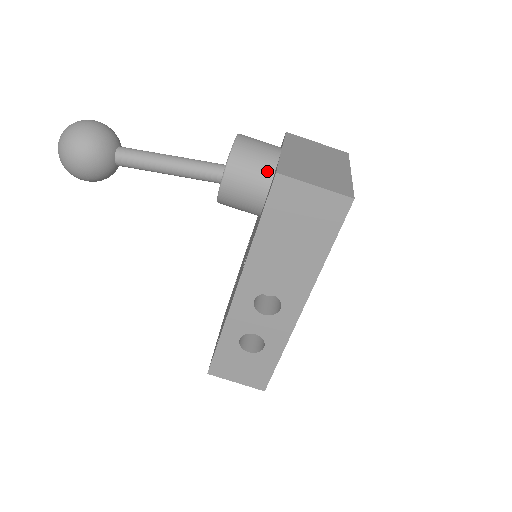
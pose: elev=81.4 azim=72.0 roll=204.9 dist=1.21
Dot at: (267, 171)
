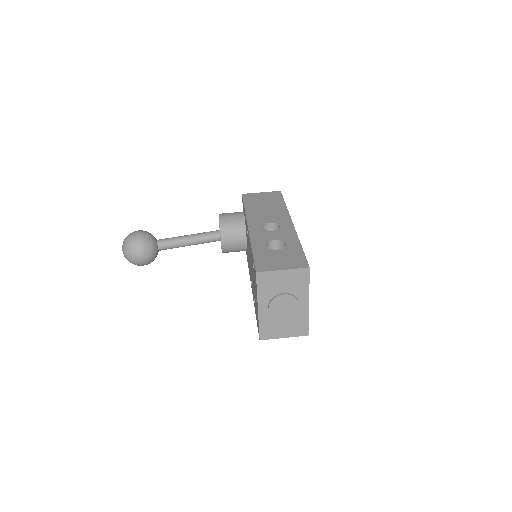
Dot at: occluded
